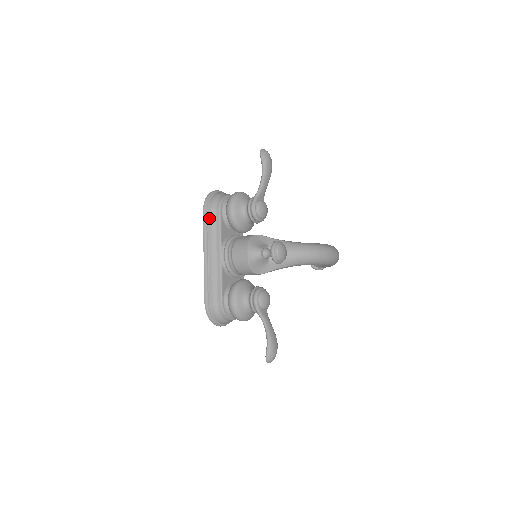
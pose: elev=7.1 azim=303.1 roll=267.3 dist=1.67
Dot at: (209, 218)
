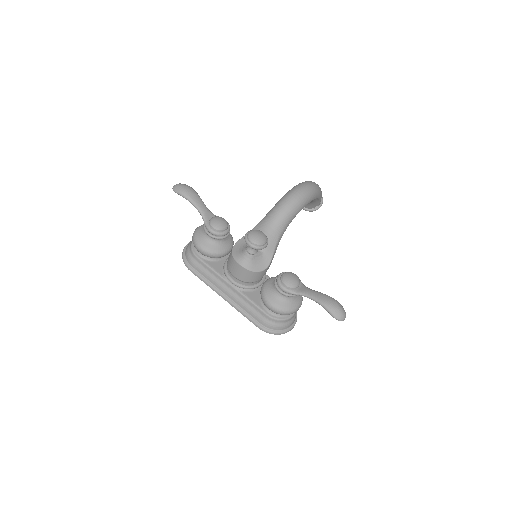
Dot at: (197, 270)
